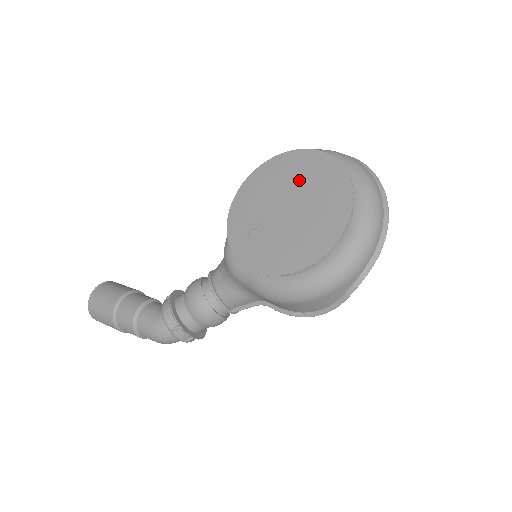
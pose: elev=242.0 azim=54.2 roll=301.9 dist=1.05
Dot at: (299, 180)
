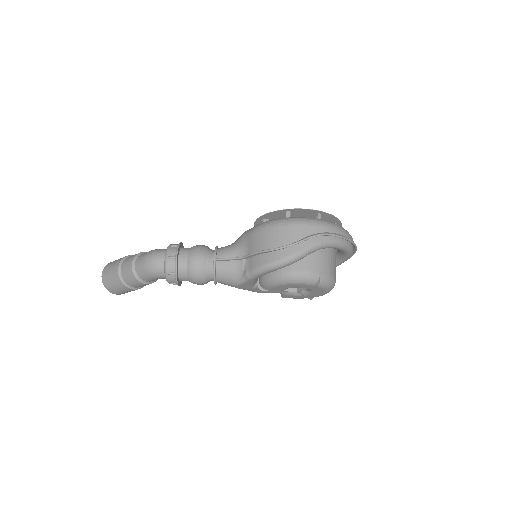
Dot at: occluded
